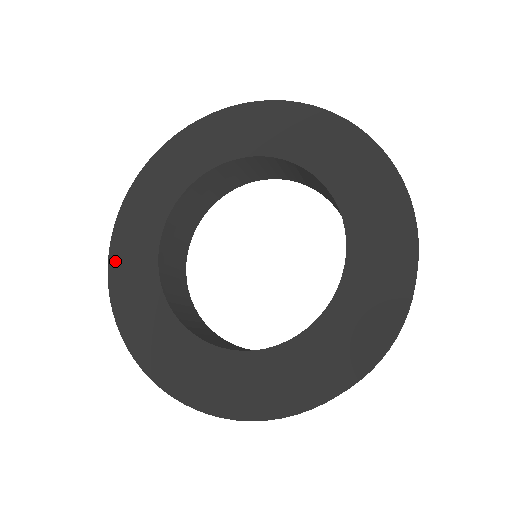
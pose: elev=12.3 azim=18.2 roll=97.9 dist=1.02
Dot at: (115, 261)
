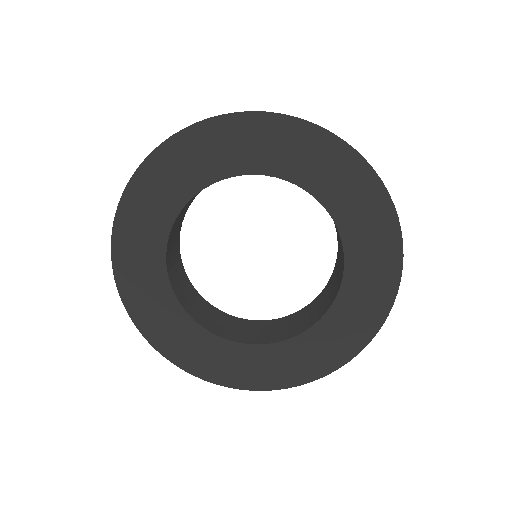
Dot at: (119, 244)
